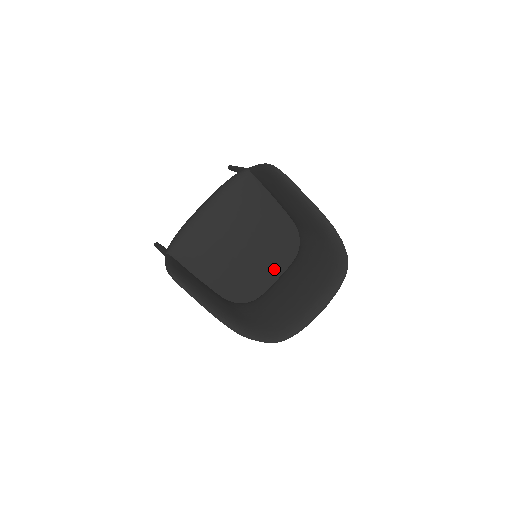
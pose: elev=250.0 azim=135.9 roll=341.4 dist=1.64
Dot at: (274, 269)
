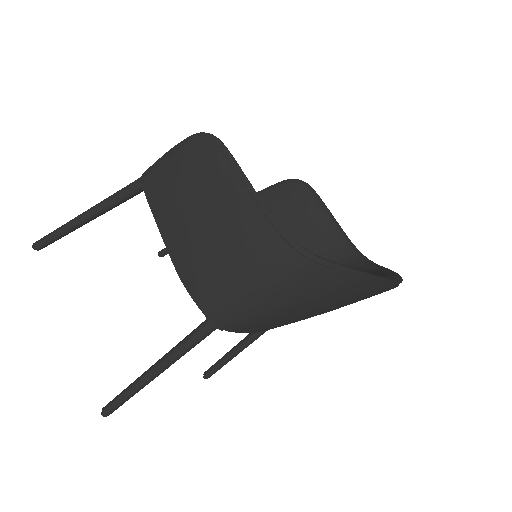
Dot at: occluded
